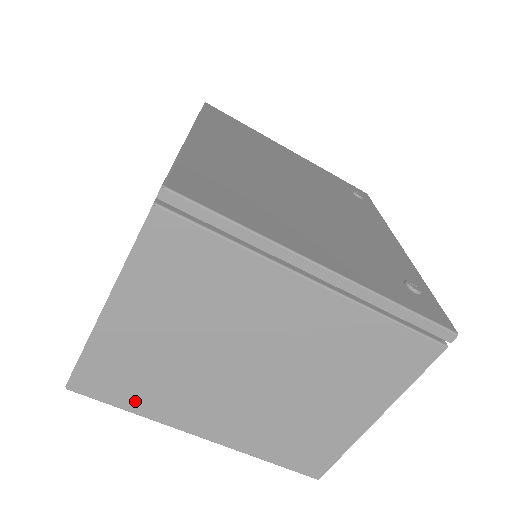
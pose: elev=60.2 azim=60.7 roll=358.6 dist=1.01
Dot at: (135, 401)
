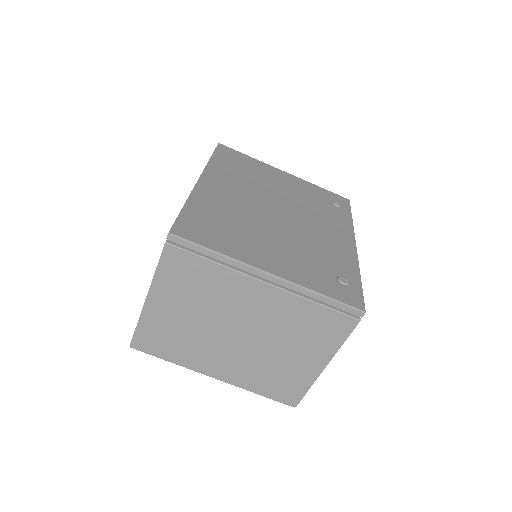
Dot at: (171, 355)
